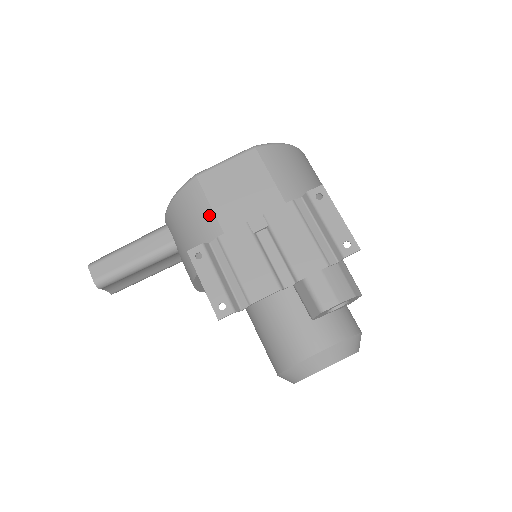
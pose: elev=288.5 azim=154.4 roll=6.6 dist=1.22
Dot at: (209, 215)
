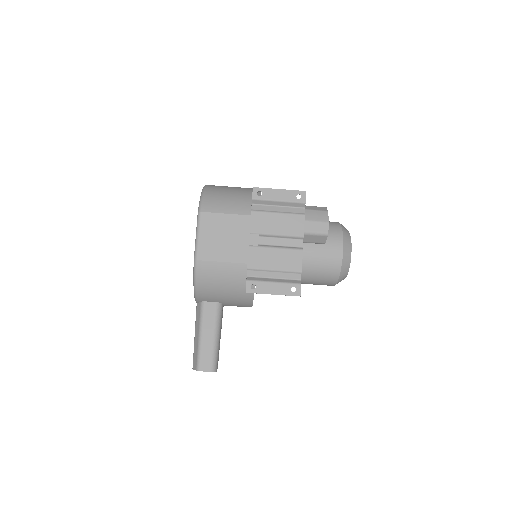
Dot at: (229, 266)
